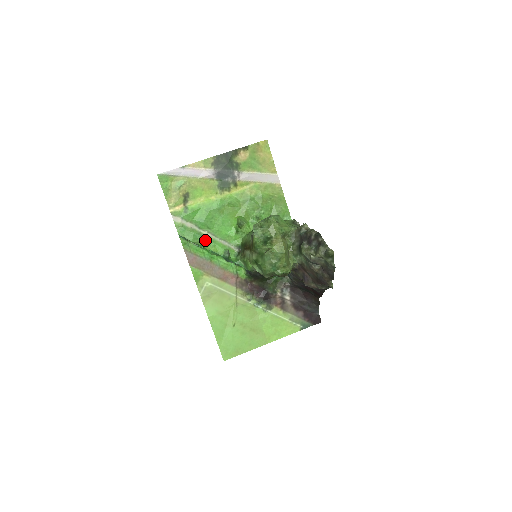
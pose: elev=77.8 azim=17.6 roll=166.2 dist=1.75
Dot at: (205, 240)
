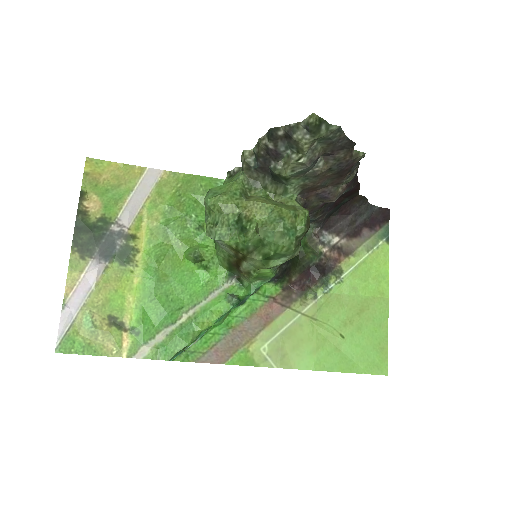
Dot at: (196, 323)
